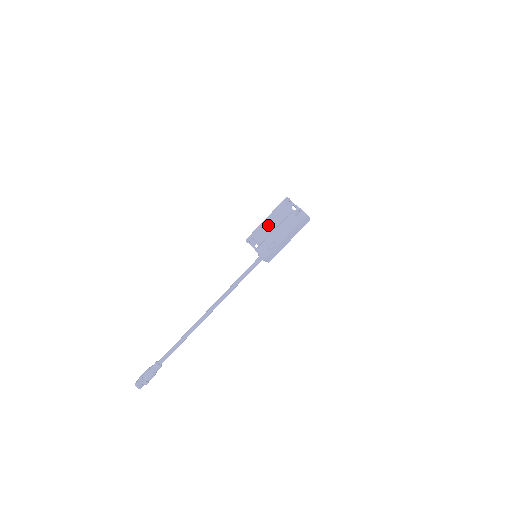
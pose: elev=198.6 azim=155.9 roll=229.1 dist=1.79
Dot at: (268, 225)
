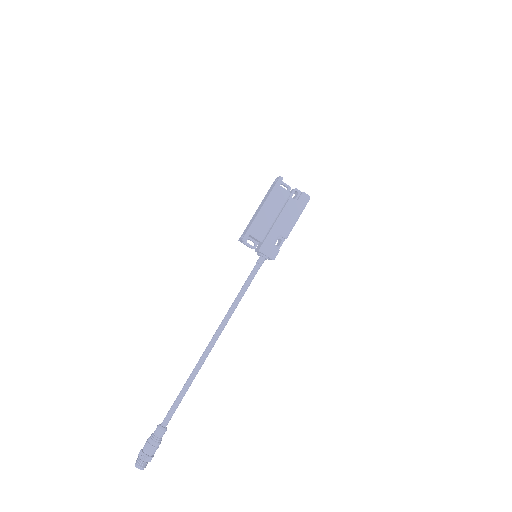
Dot at: (267, 216)
